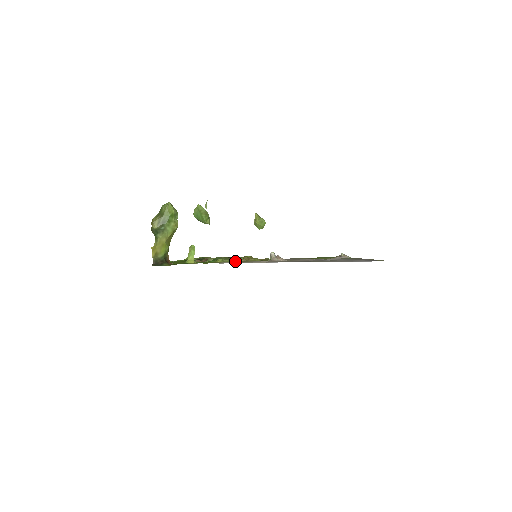
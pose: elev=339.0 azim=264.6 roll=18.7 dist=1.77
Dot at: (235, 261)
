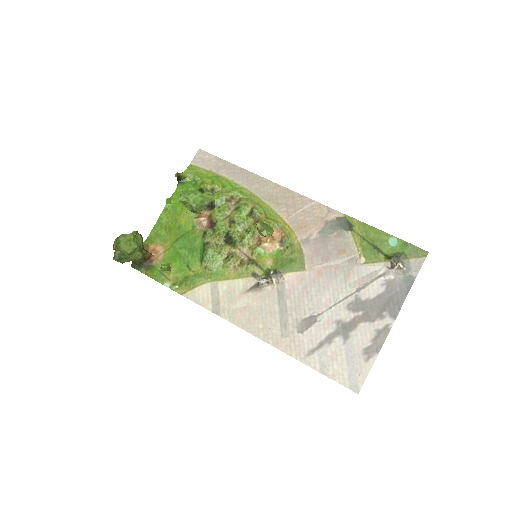
Dot at: (221, 269)
